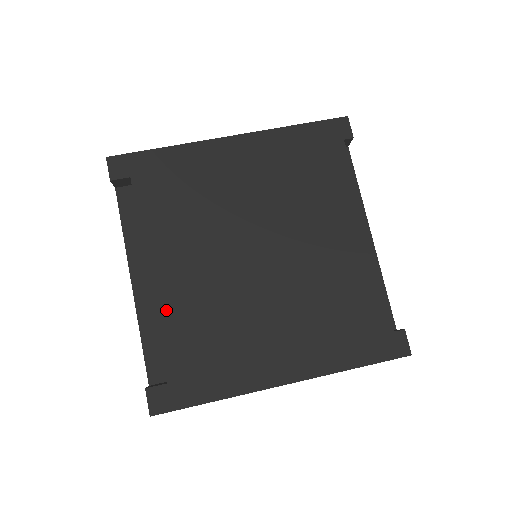
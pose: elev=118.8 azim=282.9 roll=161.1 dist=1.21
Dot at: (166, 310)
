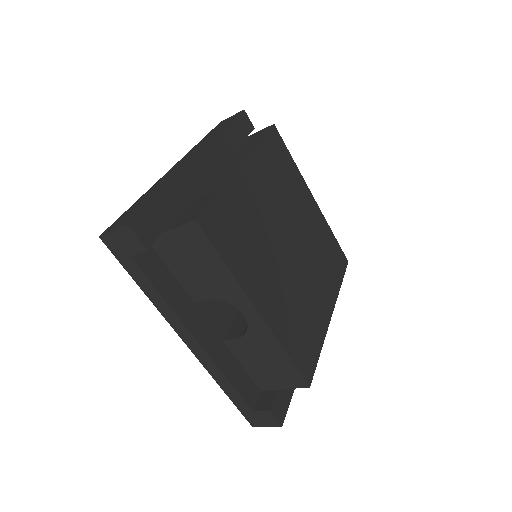
Dot at: (283, 335)
